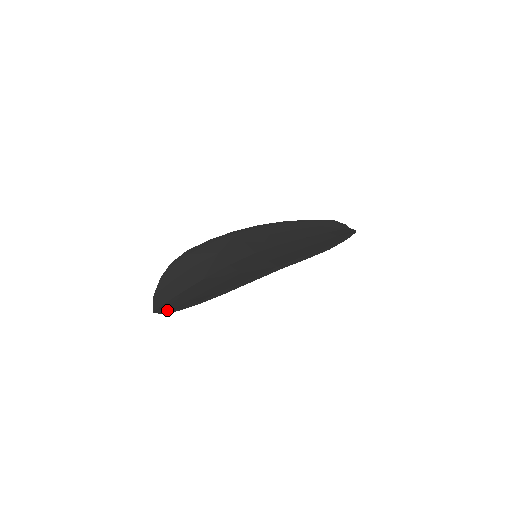
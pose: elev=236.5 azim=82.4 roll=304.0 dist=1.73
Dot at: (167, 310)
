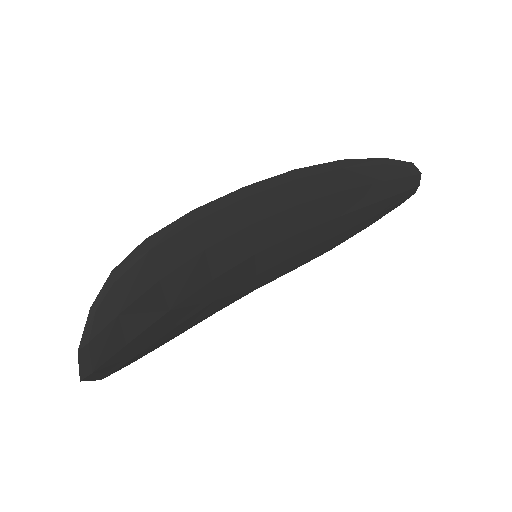
Dot at: (87, 348)
